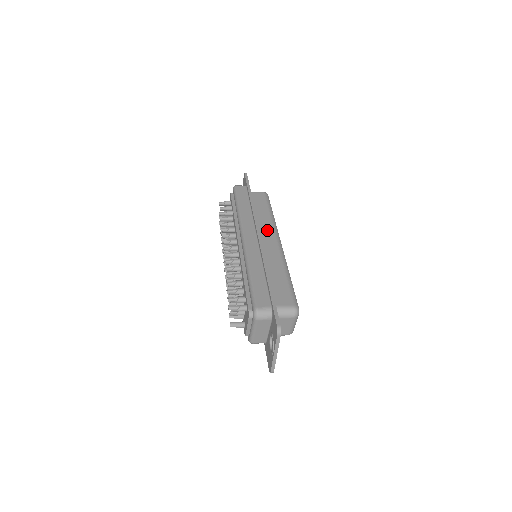
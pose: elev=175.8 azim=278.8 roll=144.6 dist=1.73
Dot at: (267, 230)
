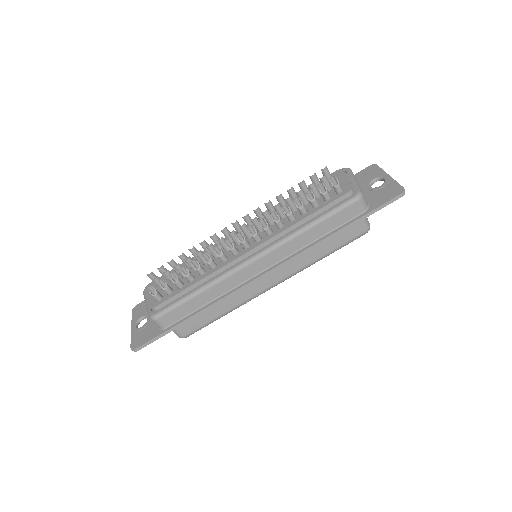
Dot at: occluded
